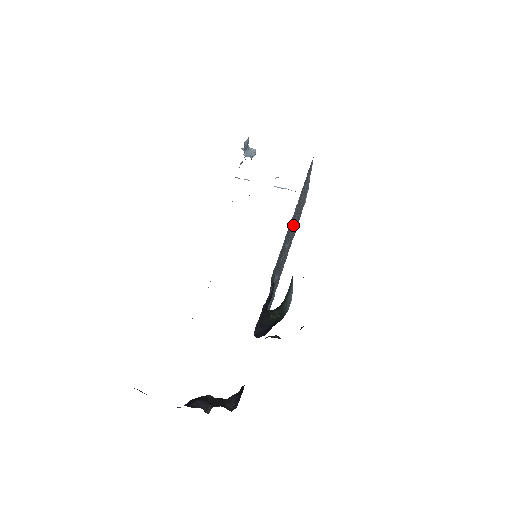
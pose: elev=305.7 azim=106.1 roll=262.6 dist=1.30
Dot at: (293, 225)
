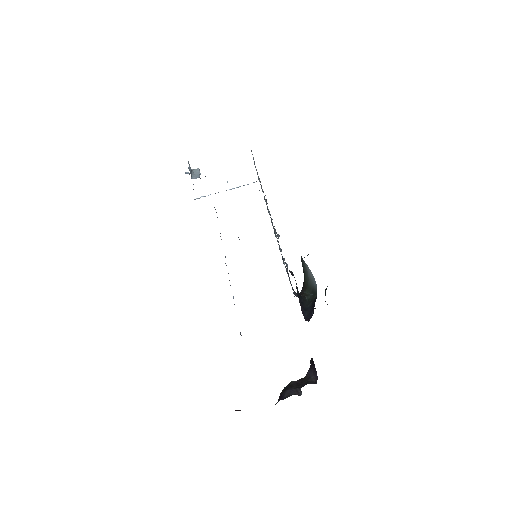
Dot at: (270, 215)
